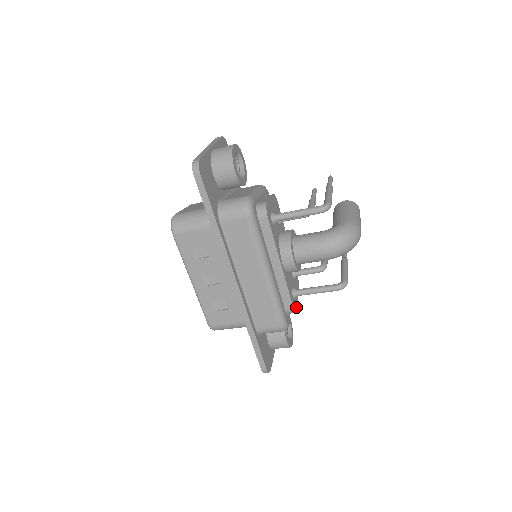
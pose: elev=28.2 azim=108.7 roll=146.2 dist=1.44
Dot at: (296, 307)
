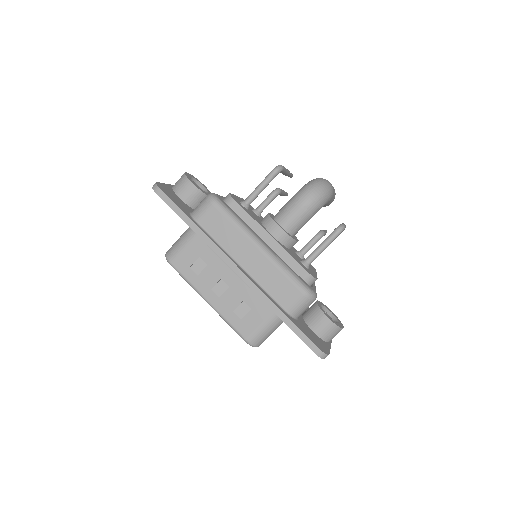
Dot at: (314, 276)
